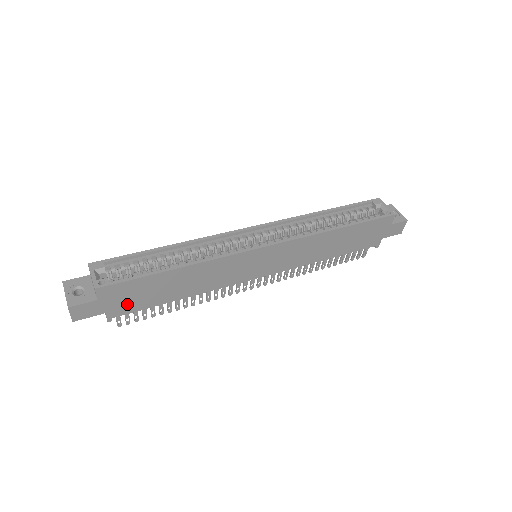
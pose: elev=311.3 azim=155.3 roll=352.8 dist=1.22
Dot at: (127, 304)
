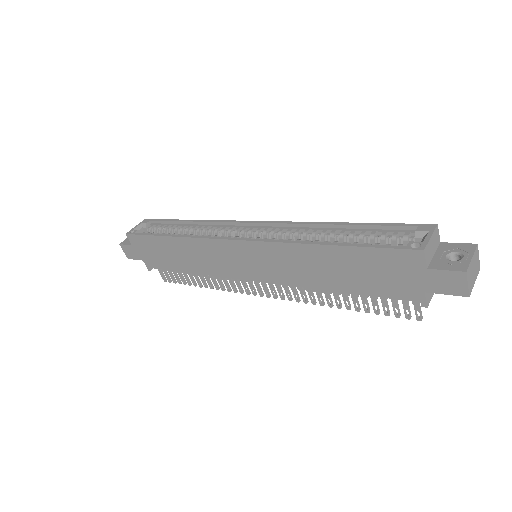
Dot at: (152, 258)
